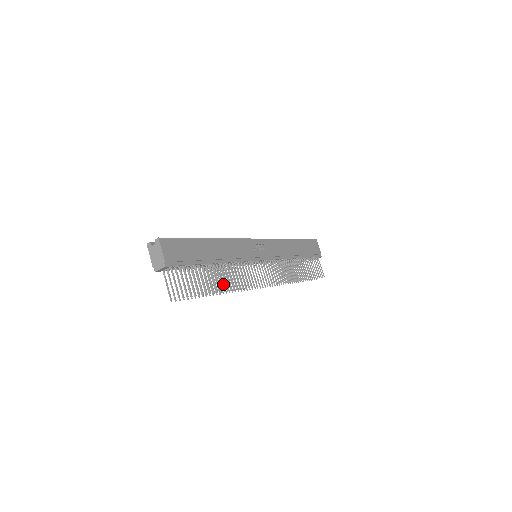
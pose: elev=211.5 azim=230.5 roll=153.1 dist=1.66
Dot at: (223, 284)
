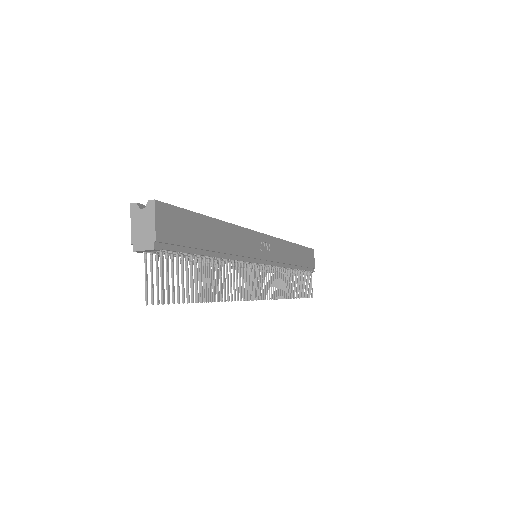
Dot at: occluded
